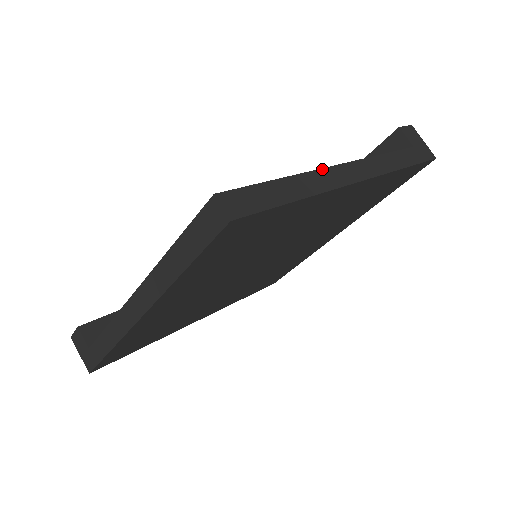
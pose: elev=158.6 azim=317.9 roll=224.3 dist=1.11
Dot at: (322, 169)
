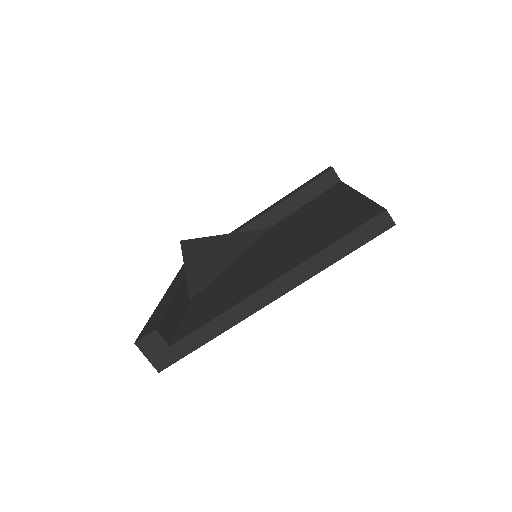
Dot at: (363, 195)
